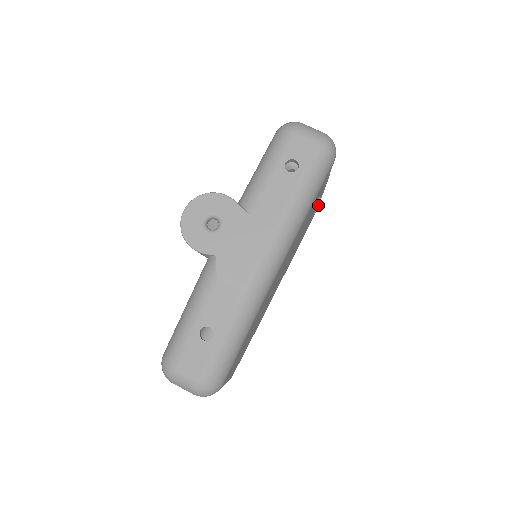
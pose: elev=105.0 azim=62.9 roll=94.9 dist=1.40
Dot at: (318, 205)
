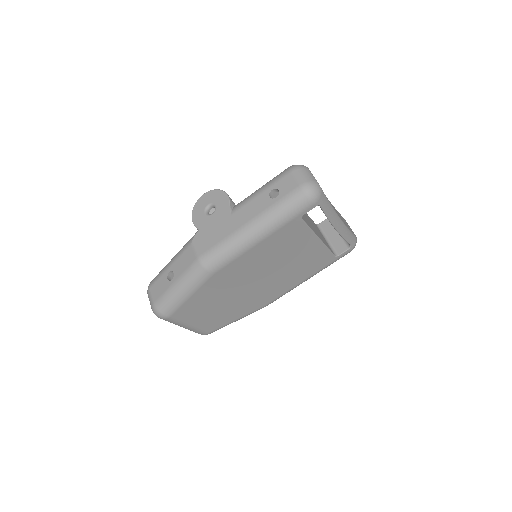
Dot at: (346, 250)
